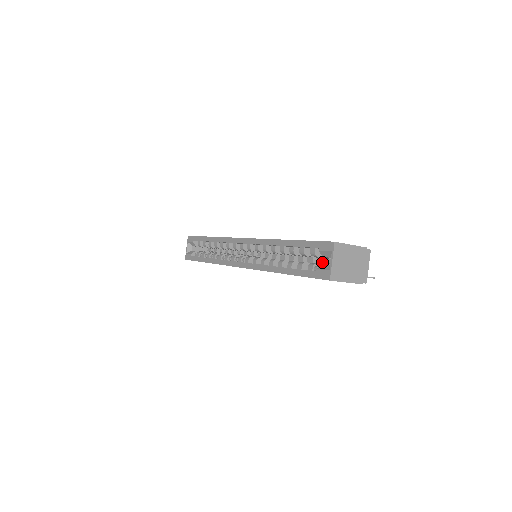
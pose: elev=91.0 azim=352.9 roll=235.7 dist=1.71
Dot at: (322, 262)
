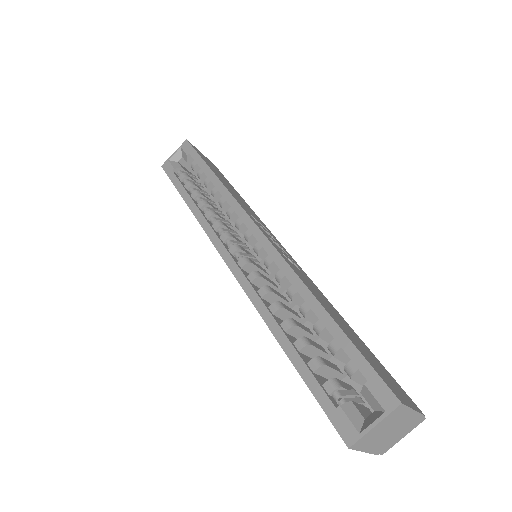
Dot at: occluded
